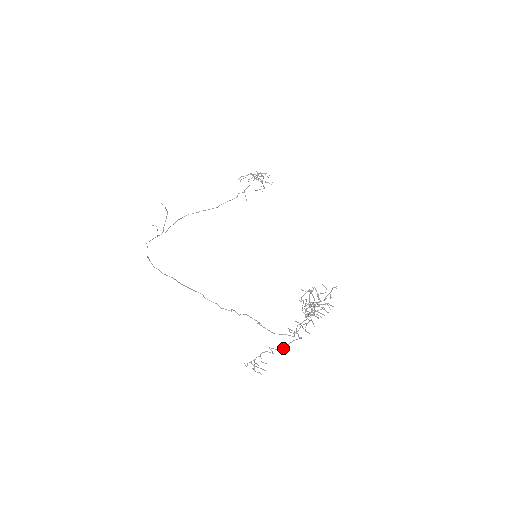
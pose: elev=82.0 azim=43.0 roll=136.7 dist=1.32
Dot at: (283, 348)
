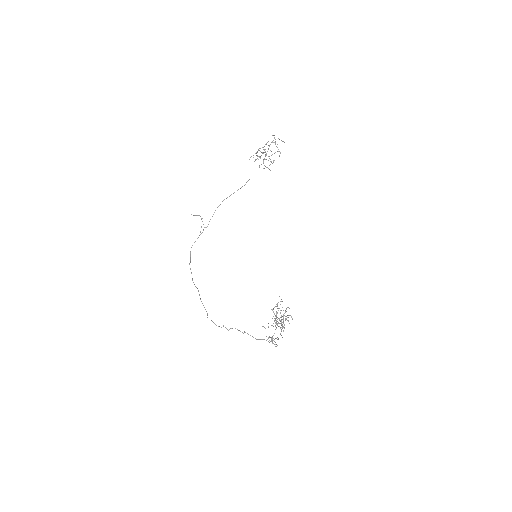
Dot at: occluded
